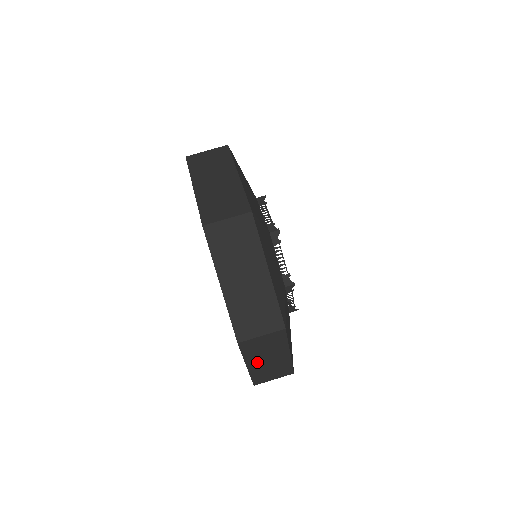
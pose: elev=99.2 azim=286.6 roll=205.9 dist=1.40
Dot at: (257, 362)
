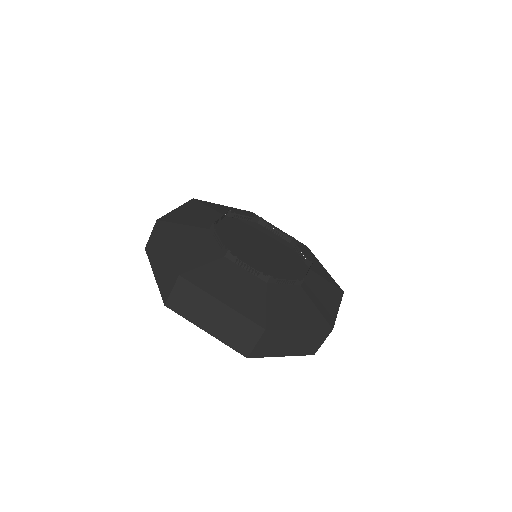
Dot at: (286, 350)
